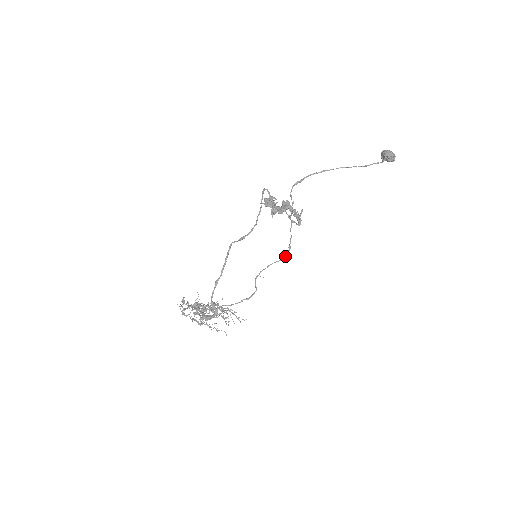
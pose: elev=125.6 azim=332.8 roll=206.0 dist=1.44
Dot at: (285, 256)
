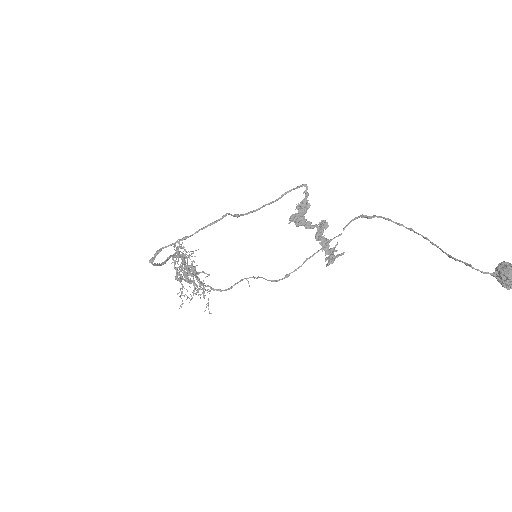
Dot at: (276, 280)
